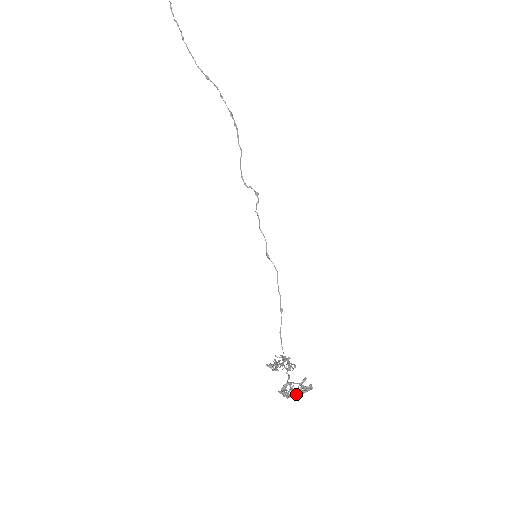
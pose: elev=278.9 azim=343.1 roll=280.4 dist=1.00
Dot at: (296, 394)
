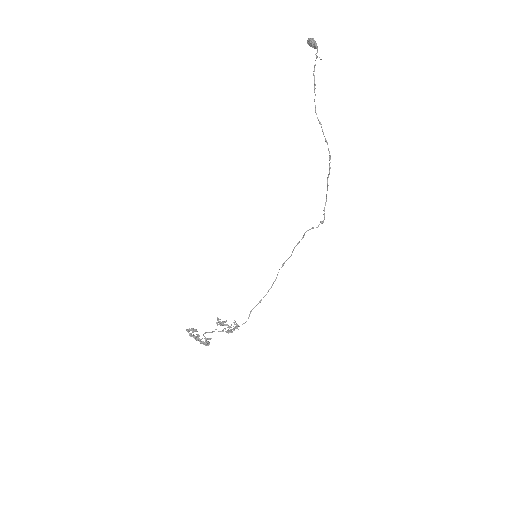
Dot at: (195, 339)
